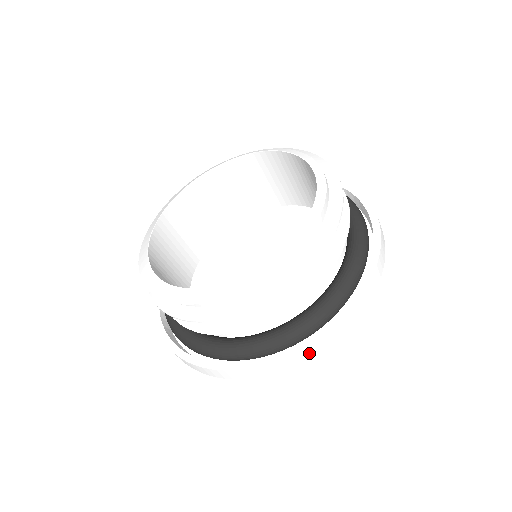
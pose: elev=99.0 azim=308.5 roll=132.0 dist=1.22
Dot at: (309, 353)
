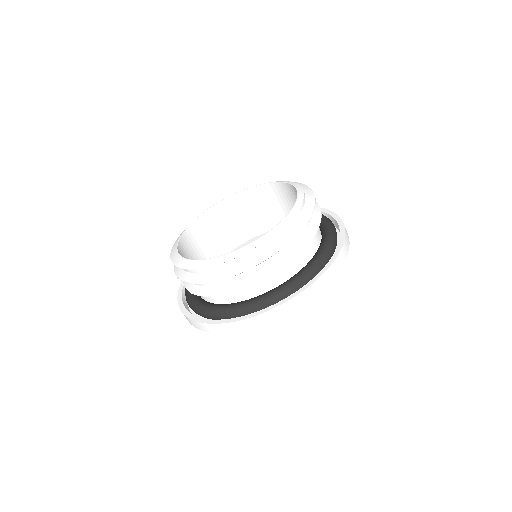
Dot at: (247, 325)
